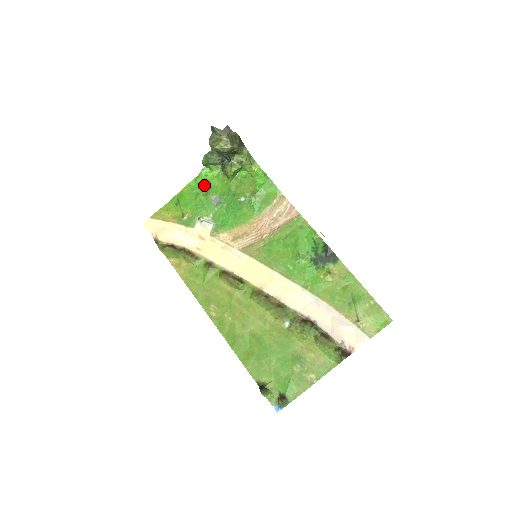
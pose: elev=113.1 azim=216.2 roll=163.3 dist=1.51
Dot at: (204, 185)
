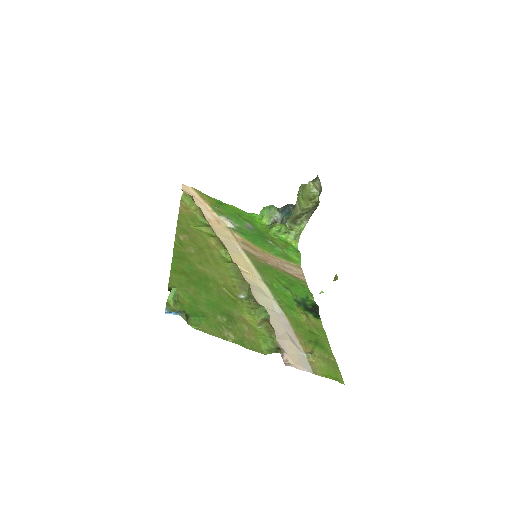
Dot at: (248, 218)
